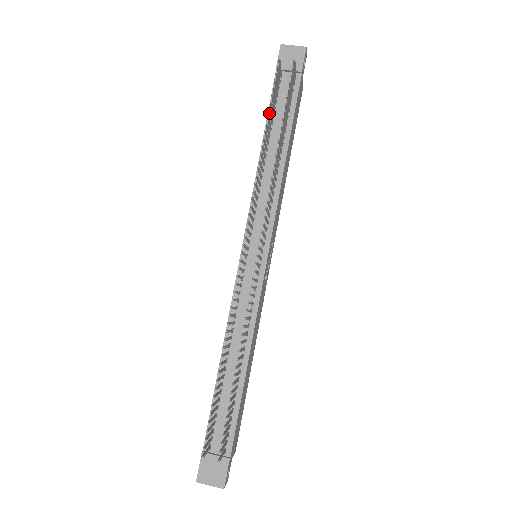
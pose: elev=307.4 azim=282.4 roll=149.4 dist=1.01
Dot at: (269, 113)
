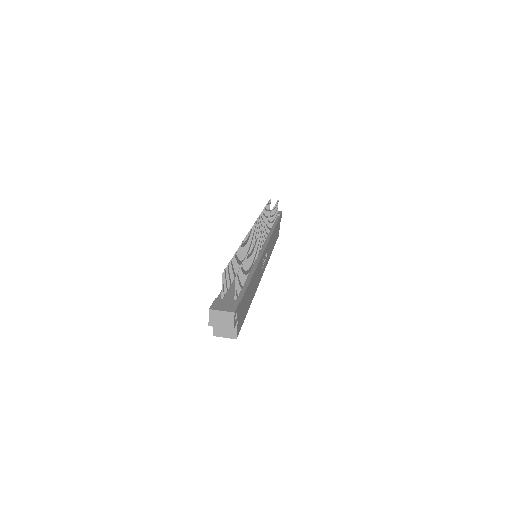
Dot at: (265, 210)
